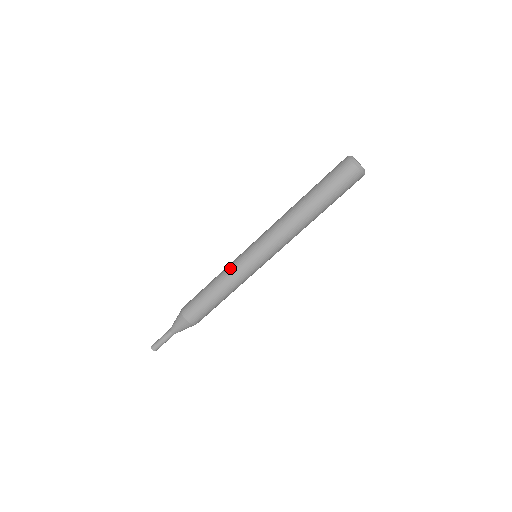
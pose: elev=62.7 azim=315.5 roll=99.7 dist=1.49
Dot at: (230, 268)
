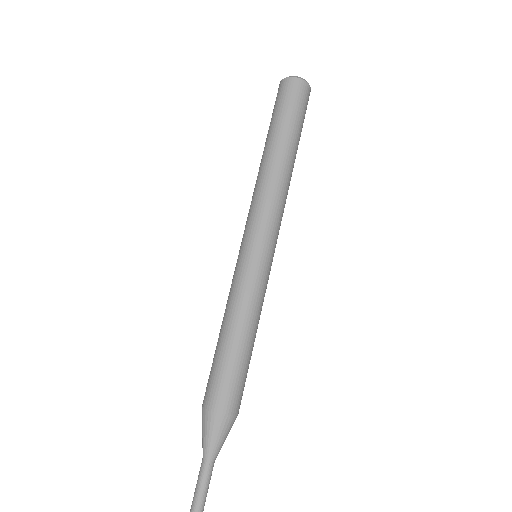
Dot at: (239, 290)
